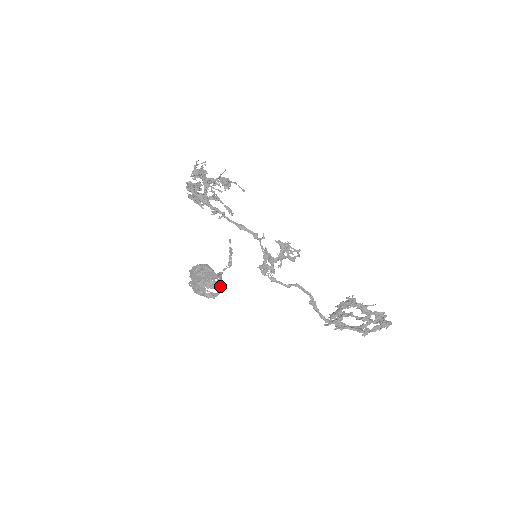
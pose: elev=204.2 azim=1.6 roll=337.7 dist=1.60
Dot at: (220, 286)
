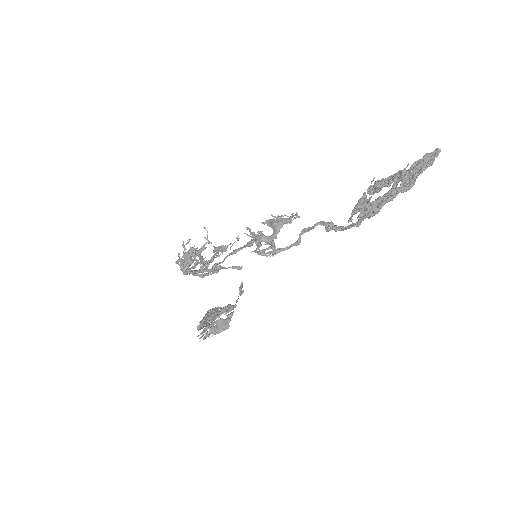
Dot at: (228, 309)
